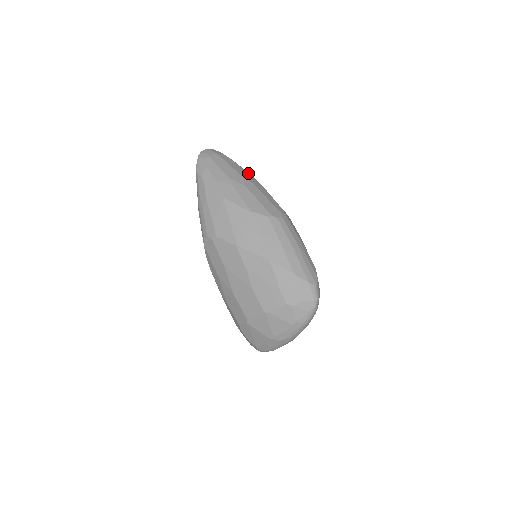
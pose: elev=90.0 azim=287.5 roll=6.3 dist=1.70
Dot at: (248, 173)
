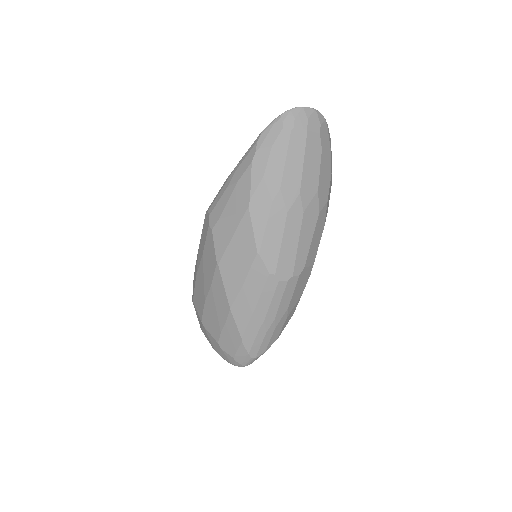
Dot at: (324, 181)
